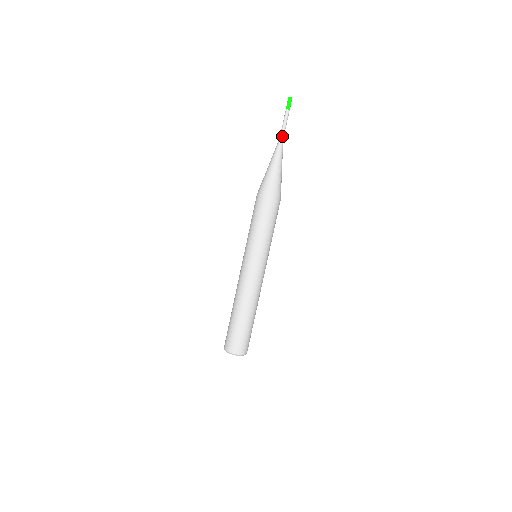
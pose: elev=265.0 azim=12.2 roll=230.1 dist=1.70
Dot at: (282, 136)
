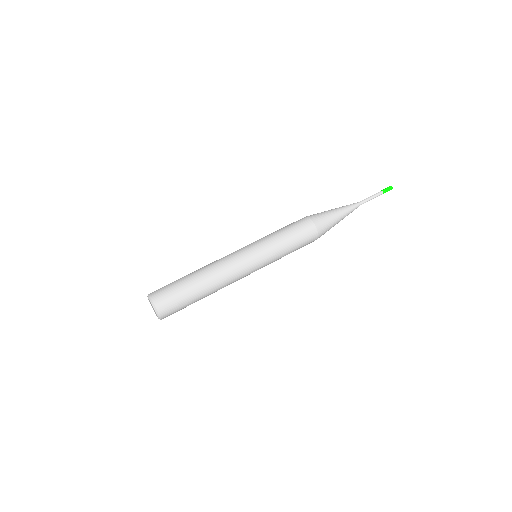
Dot at: (362, 201)
